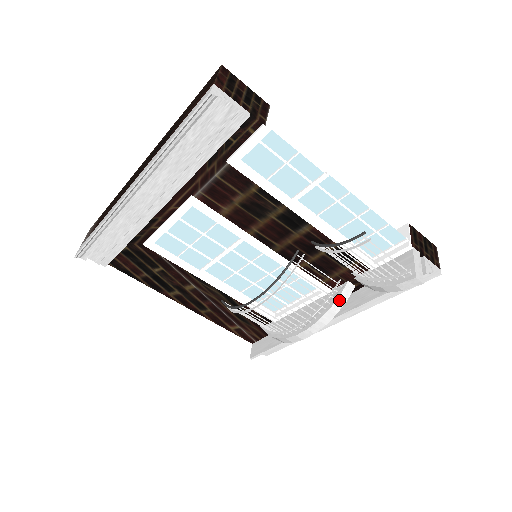
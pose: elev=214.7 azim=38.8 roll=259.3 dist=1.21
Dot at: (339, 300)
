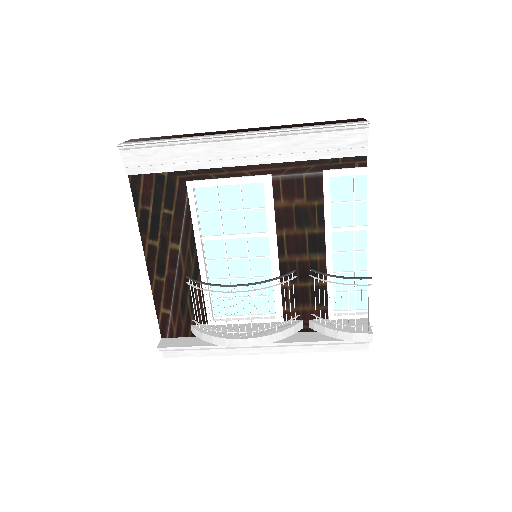
Dot at: (291, 329)
